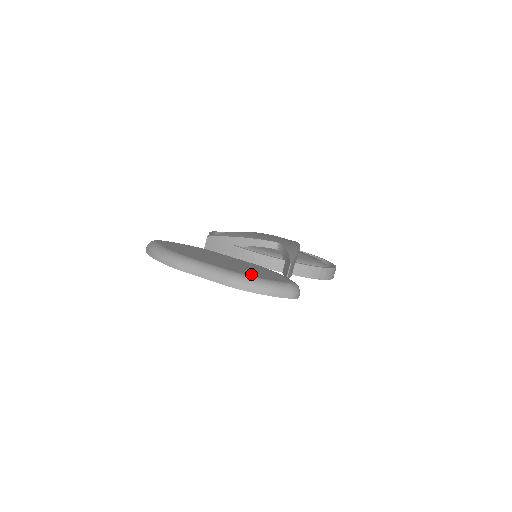
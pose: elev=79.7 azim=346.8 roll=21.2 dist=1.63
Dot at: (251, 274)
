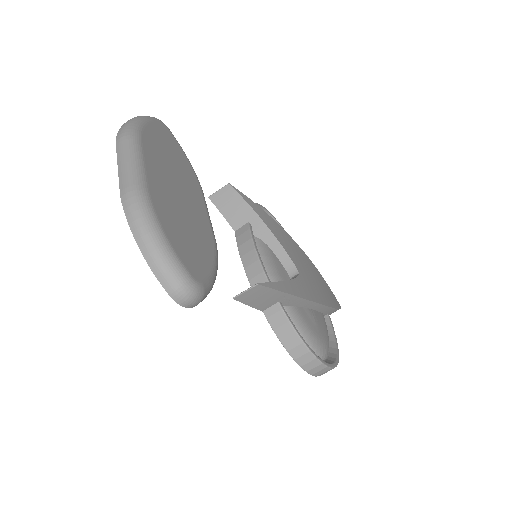
Dot at: (164, 218)
